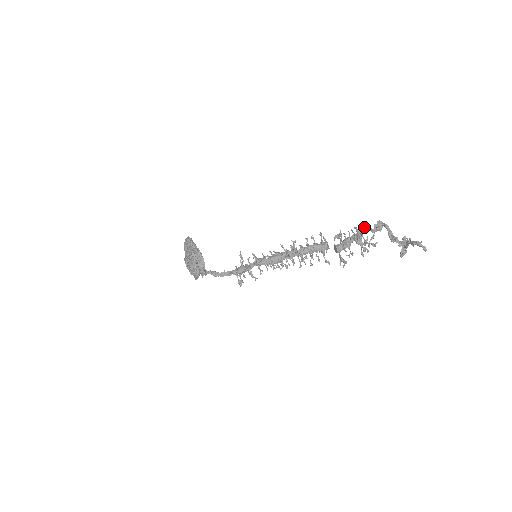
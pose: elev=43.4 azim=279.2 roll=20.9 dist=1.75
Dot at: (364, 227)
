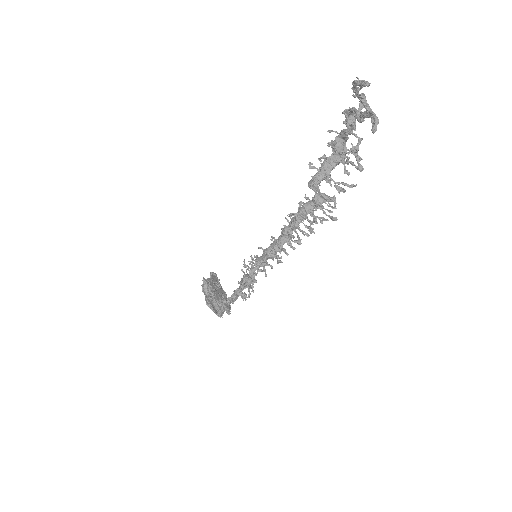
Dot at: (339, 136)
